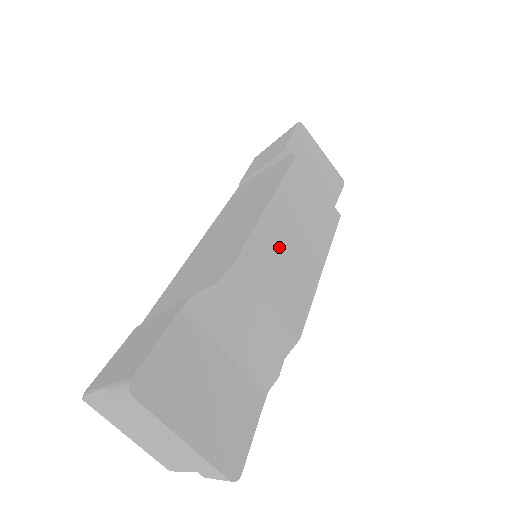
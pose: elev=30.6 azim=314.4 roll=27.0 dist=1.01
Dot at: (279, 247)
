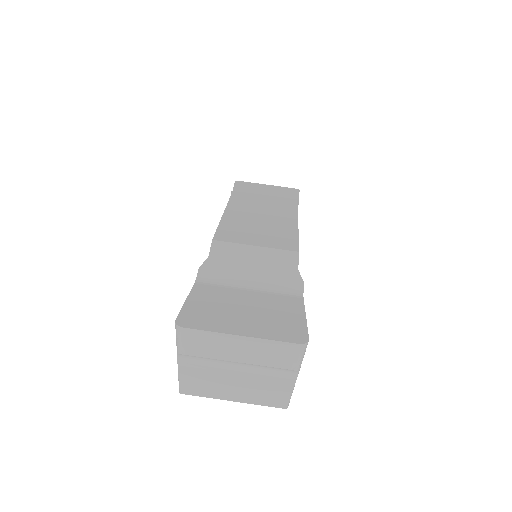
Dot at: (248, 223)
